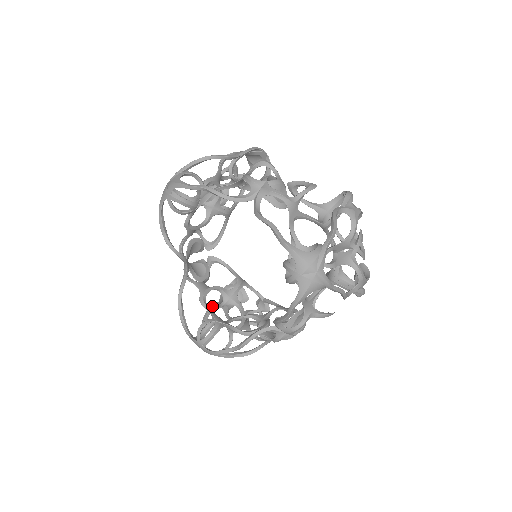
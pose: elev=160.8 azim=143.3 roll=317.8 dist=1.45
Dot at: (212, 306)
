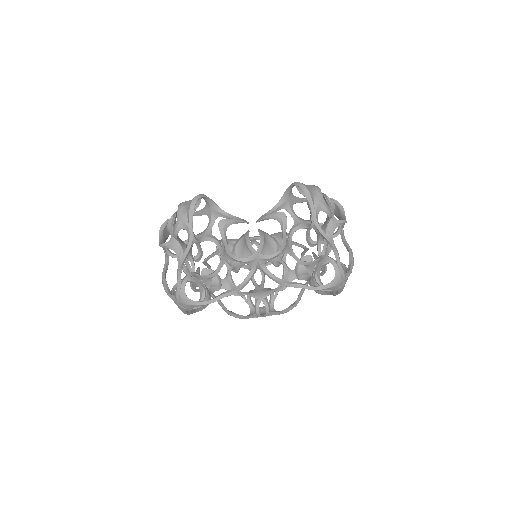
Dot at: occluded
